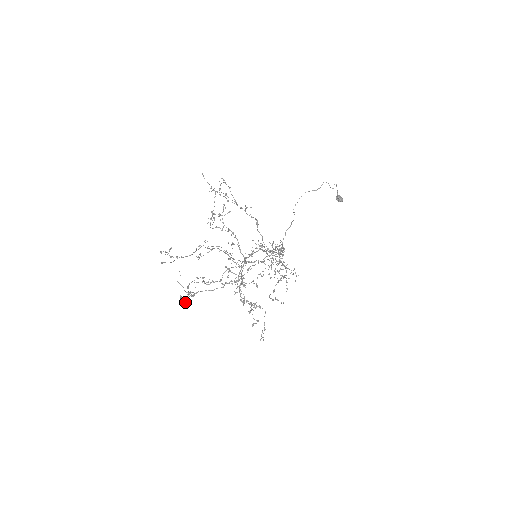
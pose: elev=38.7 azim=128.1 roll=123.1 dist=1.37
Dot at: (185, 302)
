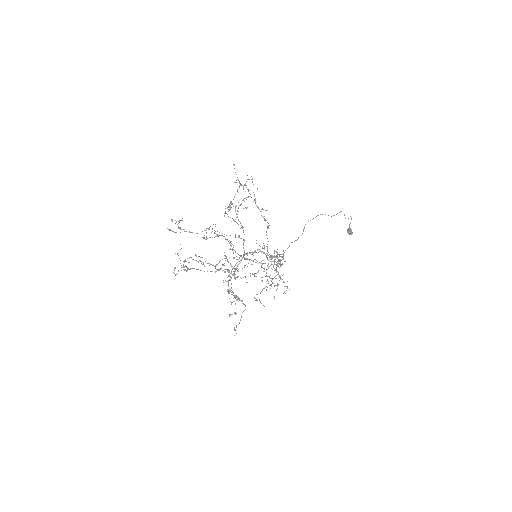
Dot at: (177, 273)
